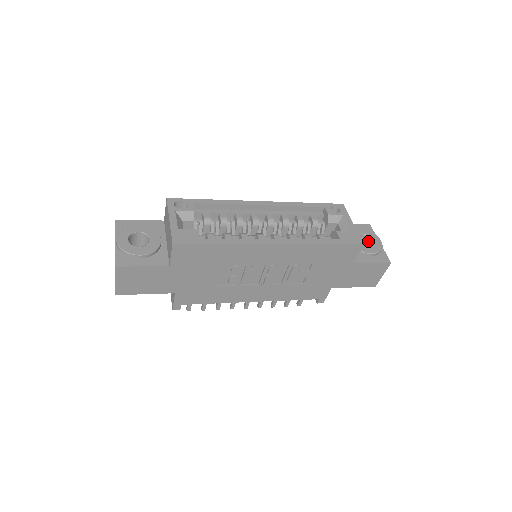
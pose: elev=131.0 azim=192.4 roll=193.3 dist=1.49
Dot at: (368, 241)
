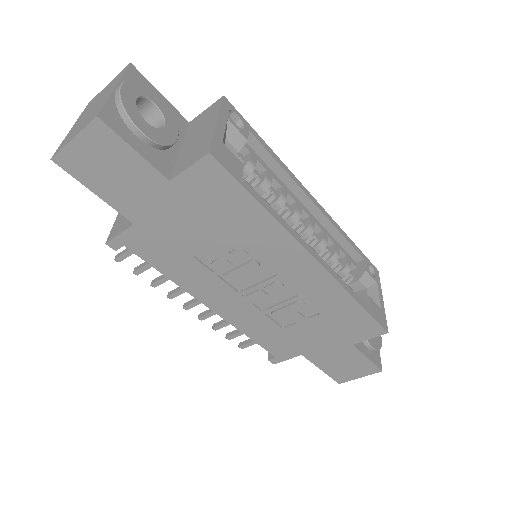
Dot at: occluded
